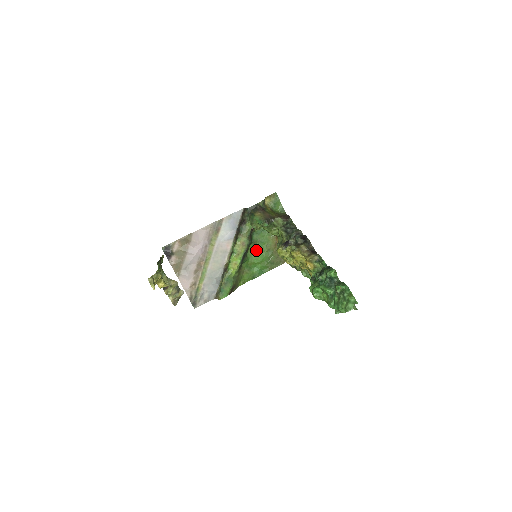
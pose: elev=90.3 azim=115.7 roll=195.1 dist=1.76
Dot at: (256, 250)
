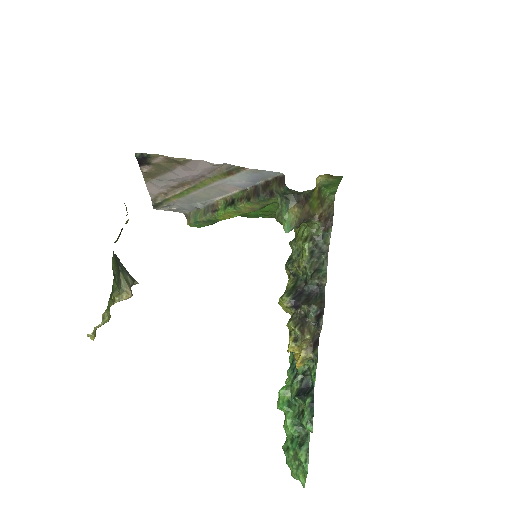
Dot at: occluded
